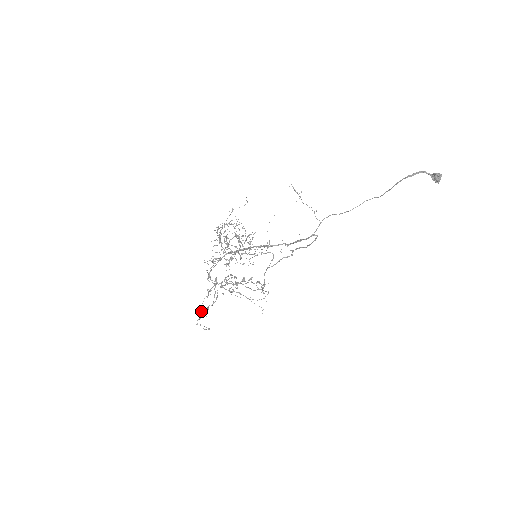
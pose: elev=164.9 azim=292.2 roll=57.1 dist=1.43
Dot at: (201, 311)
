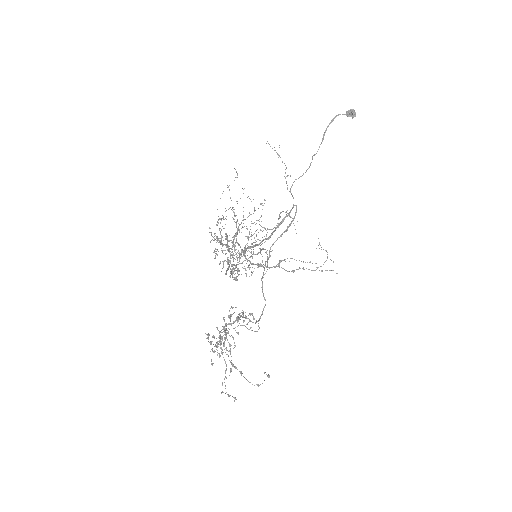
Dot at: (236, 367)
